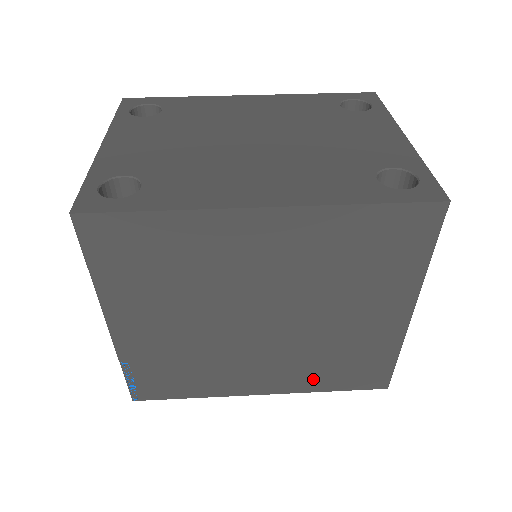
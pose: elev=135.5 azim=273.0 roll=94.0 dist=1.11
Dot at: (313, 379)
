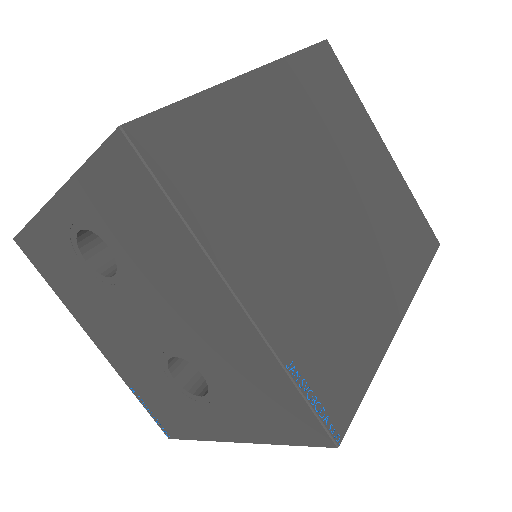
Dot at: (406, 266)
